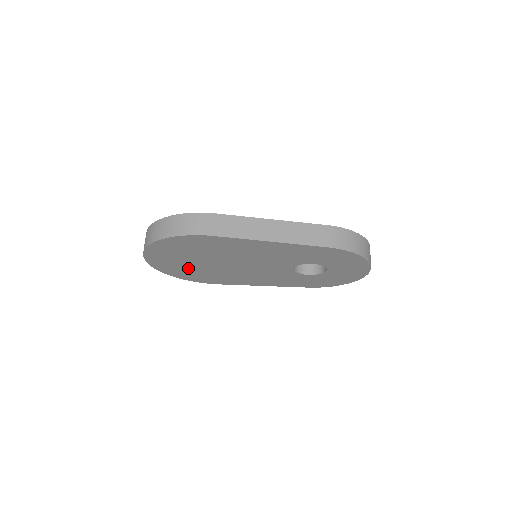
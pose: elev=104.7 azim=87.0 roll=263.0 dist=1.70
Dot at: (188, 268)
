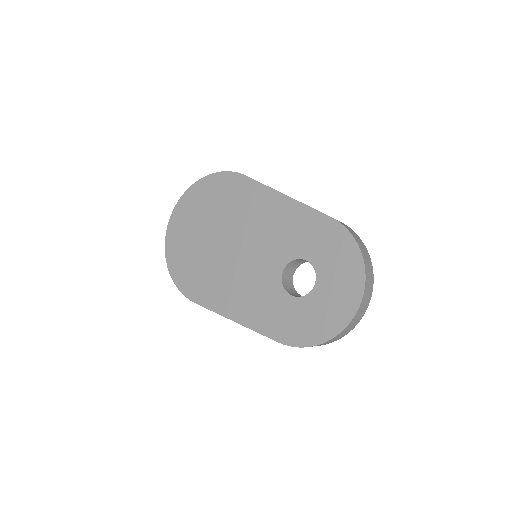
Dot at: (191, 248)
